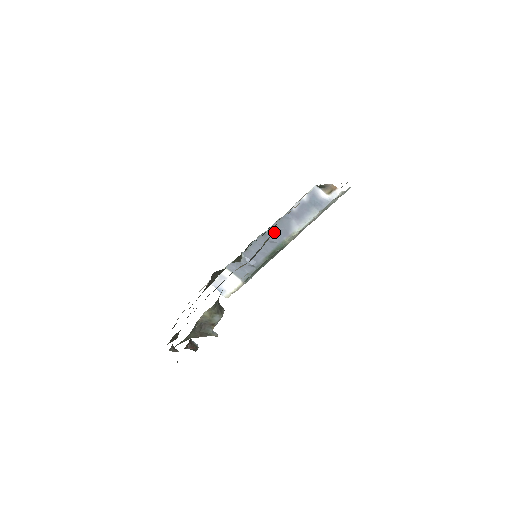
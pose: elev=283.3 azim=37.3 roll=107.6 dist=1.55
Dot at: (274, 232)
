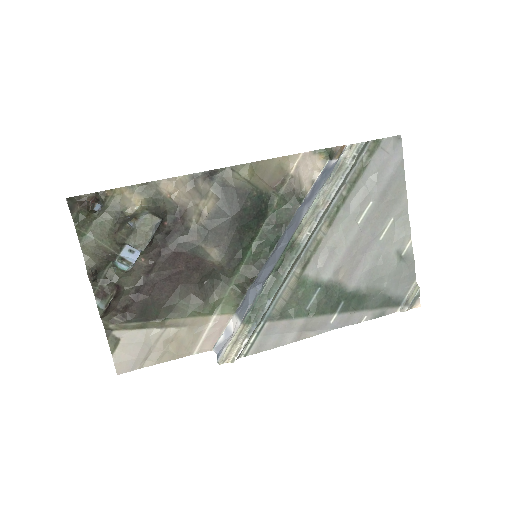
Dot at: (287, 233)
